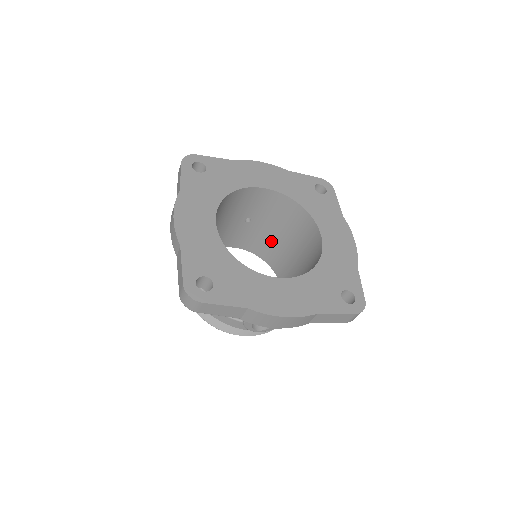
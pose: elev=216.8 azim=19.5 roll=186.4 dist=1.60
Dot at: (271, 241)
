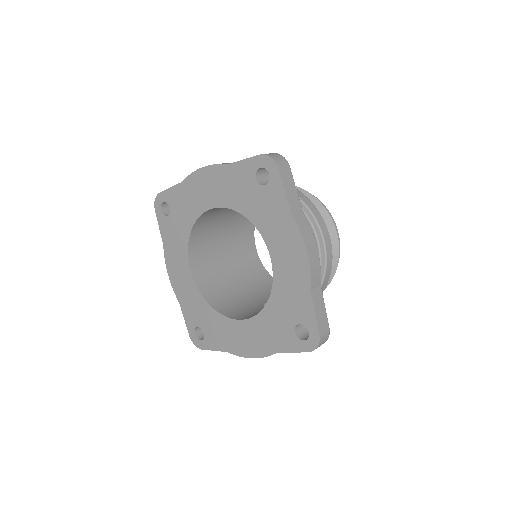
Dot at: occluded
